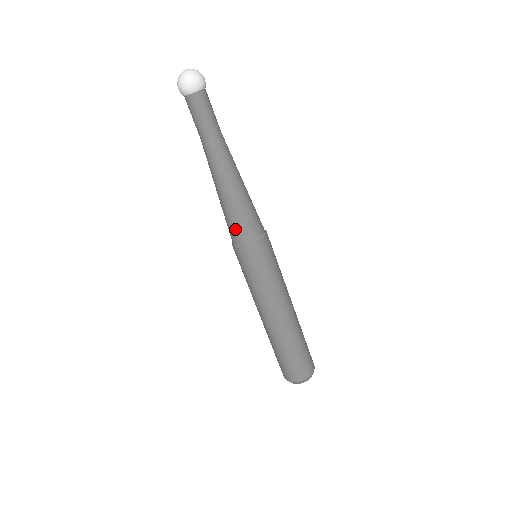
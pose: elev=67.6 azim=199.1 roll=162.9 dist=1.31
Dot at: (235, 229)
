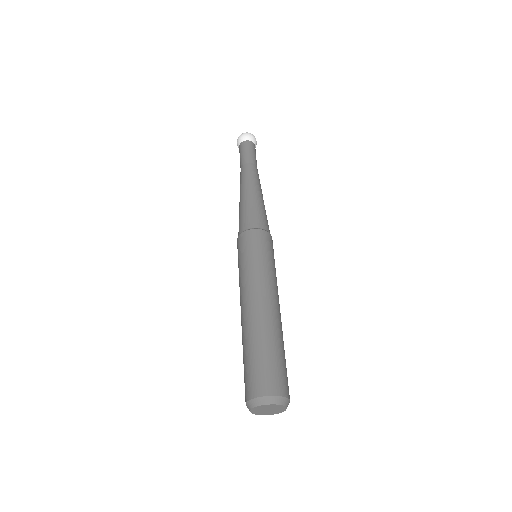
Dot at: (247, 218)
